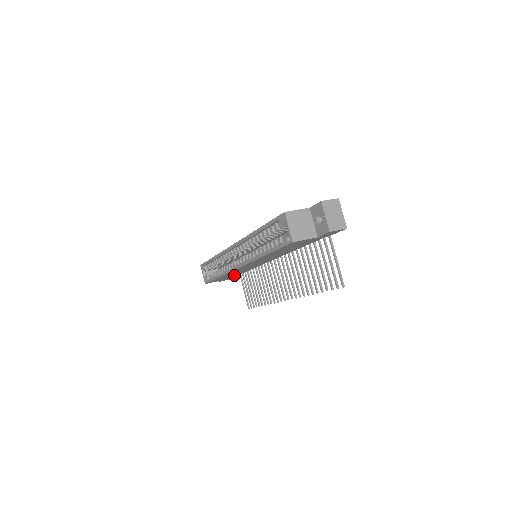
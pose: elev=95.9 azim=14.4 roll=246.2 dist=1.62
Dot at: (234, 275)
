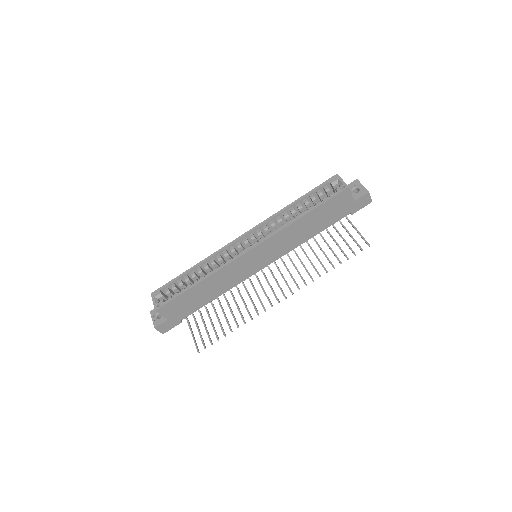
Dot at: (195, 305)
